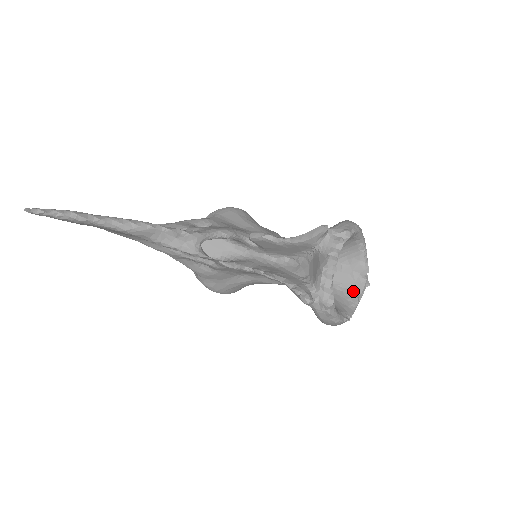
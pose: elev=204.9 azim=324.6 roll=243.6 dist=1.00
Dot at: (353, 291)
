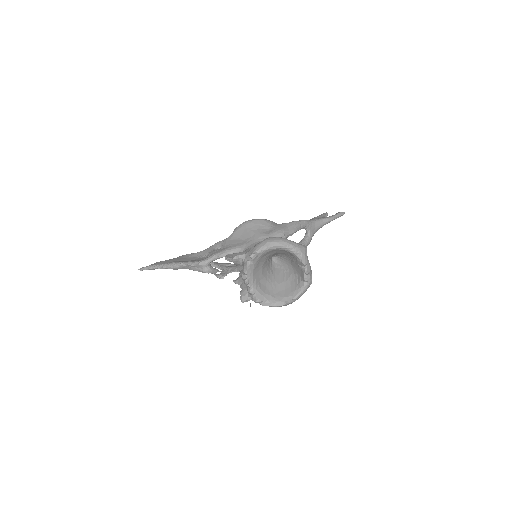
Dot at: (301, 278)
